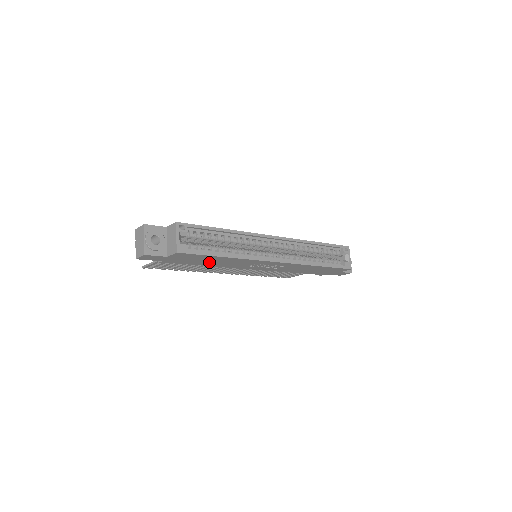
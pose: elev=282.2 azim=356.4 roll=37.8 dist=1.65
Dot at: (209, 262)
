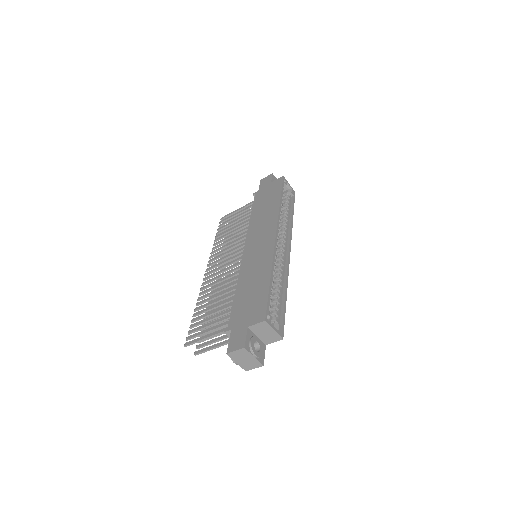
Dot at: occluded
